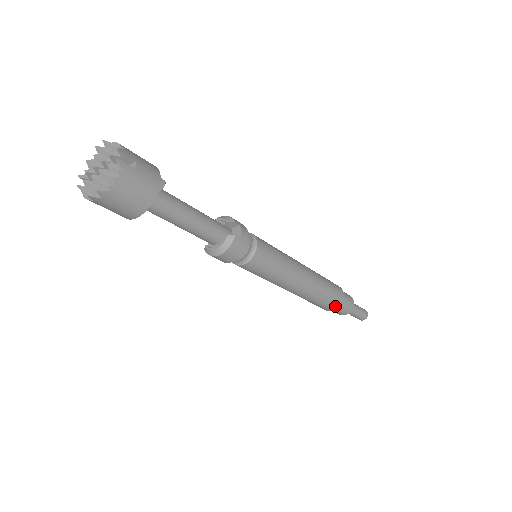
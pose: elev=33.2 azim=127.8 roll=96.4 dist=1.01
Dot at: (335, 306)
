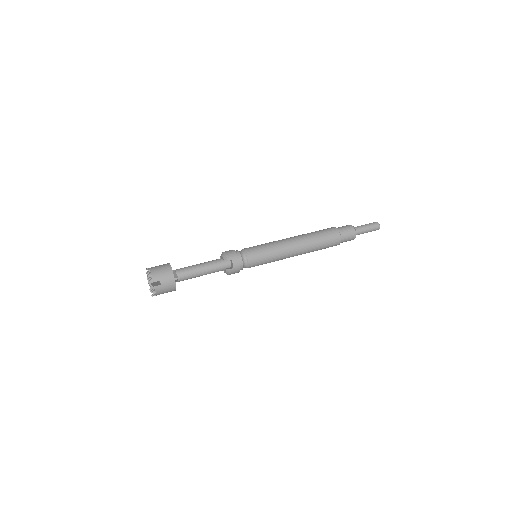
Dot at: occluded
